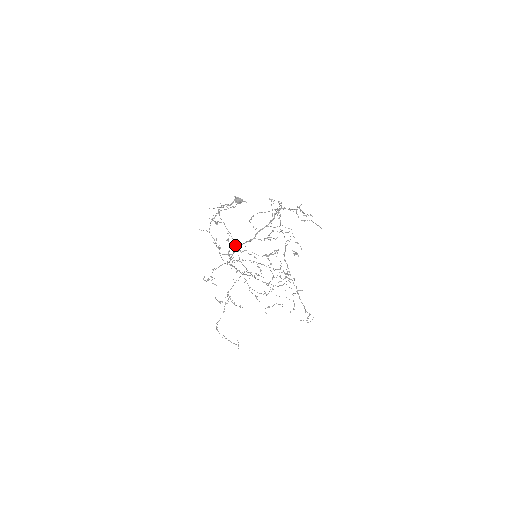
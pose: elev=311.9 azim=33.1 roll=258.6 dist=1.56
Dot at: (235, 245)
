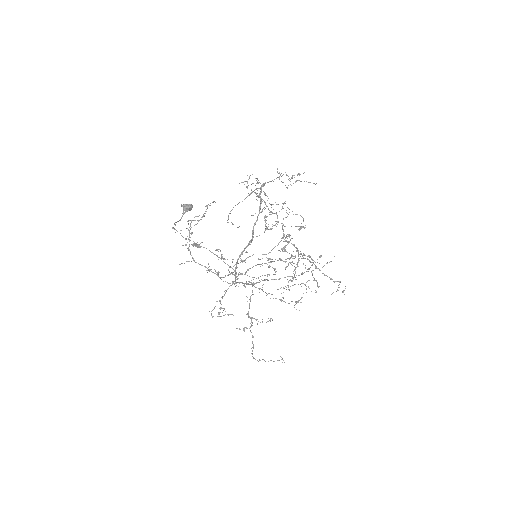
Dot at: (219, 257)
